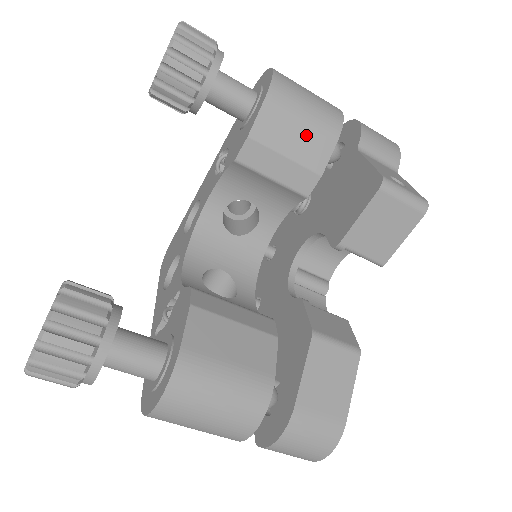
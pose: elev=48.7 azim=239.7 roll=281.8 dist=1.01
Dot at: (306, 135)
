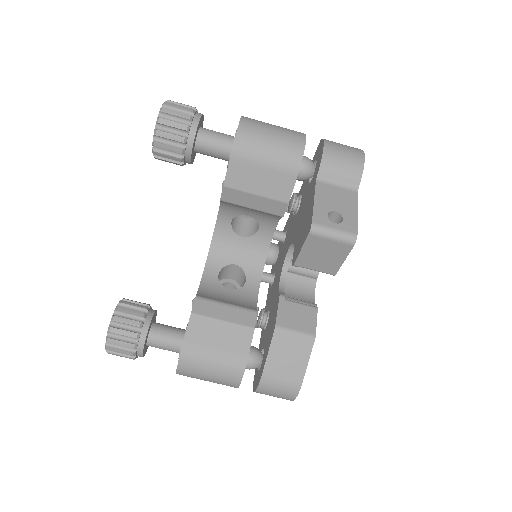
Dot at: (269, 176)
